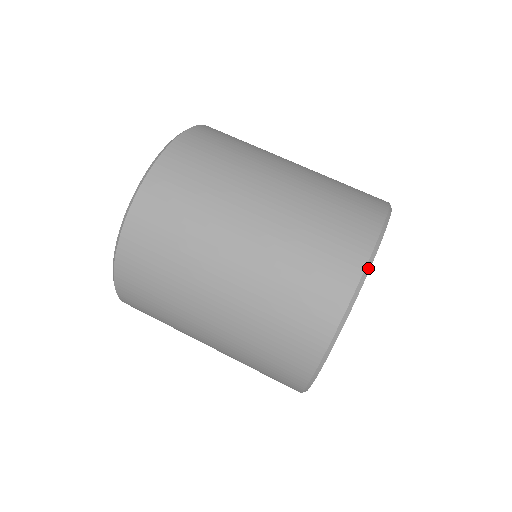
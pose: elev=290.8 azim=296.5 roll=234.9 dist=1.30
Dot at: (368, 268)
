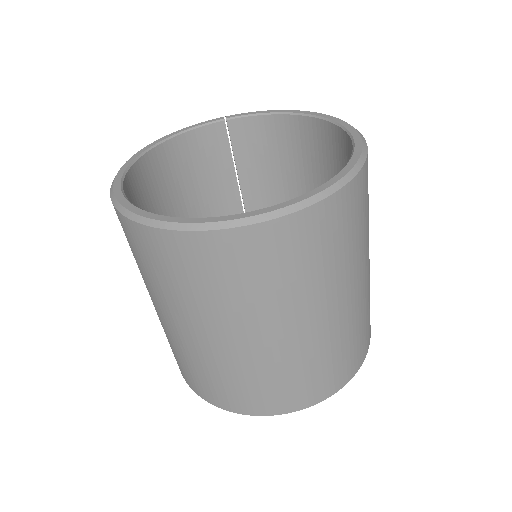
Dot at: (345, 384)
